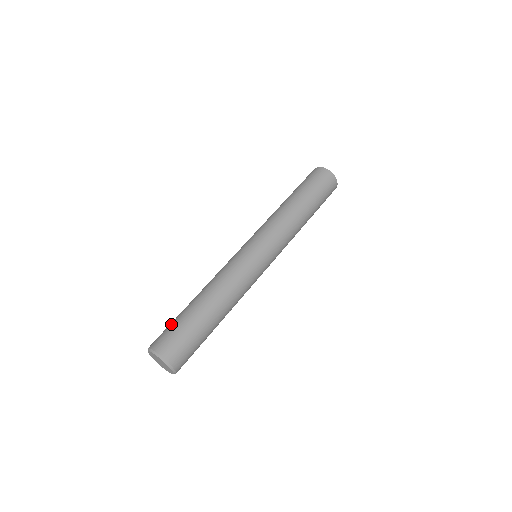
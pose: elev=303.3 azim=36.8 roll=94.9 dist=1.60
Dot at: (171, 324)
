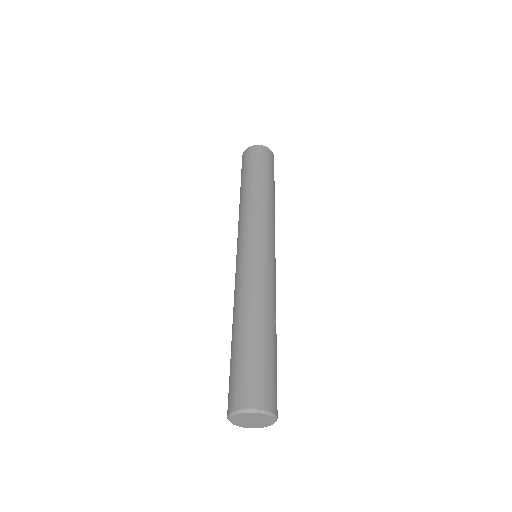
Dot at: (229, 376)
